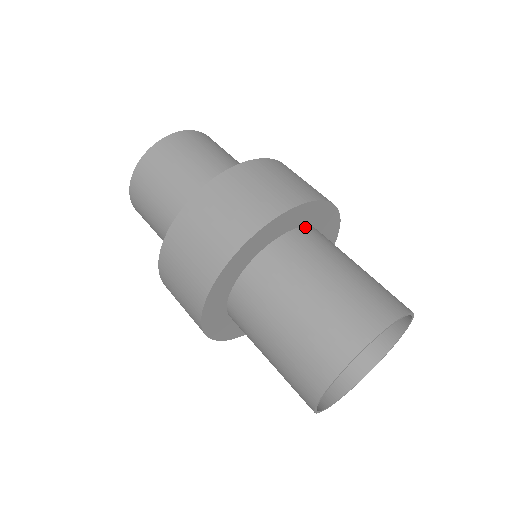
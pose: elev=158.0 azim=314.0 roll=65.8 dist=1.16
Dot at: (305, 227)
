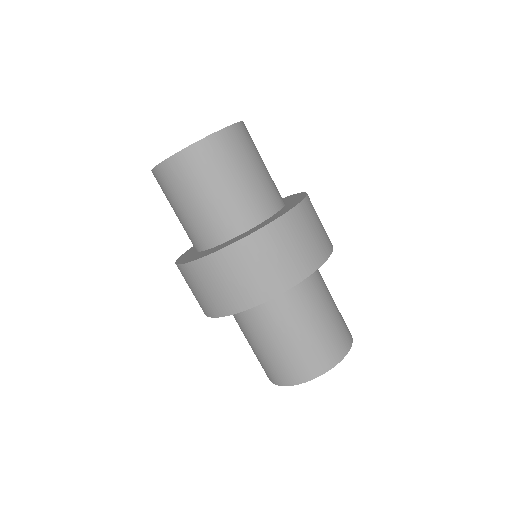
Dot at: occluded
